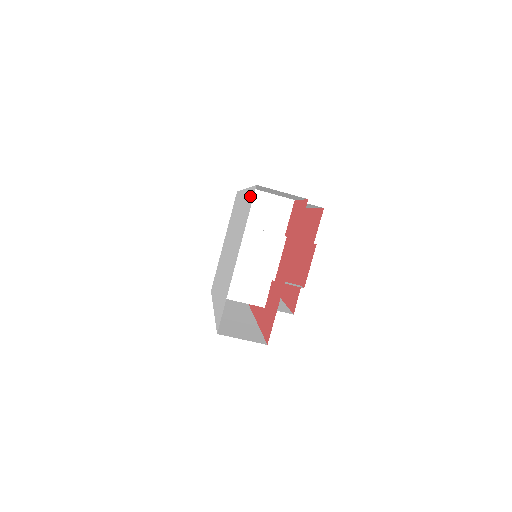
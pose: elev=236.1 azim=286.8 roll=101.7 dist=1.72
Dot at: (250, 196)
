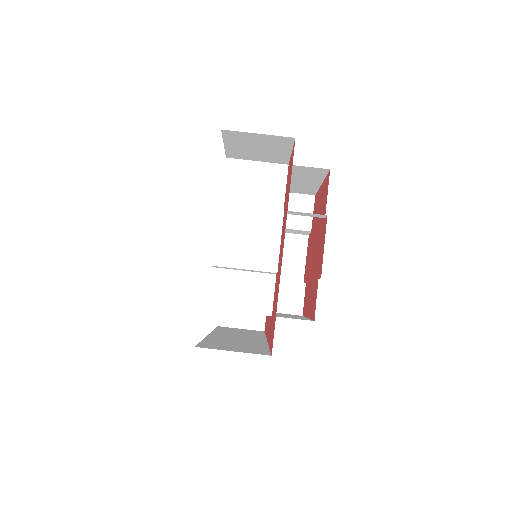
Dot at: occluded
